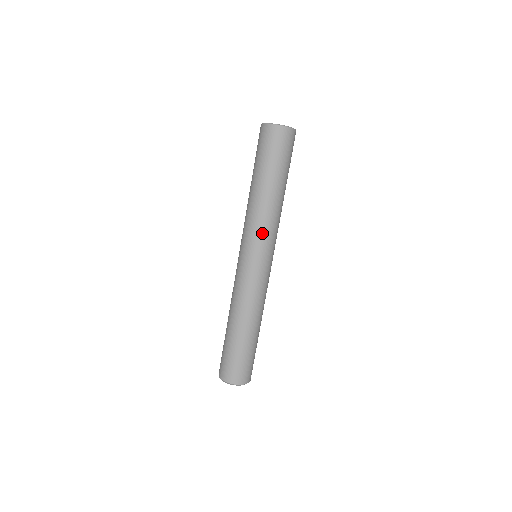
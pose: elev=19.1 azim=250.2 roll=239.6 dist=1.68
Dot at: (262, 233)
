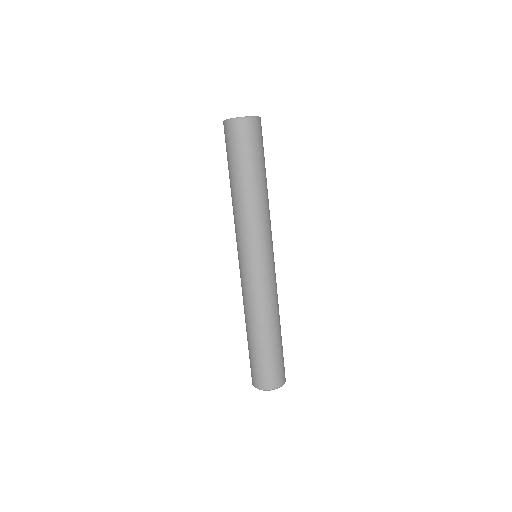
Dot at: (254, 232)
